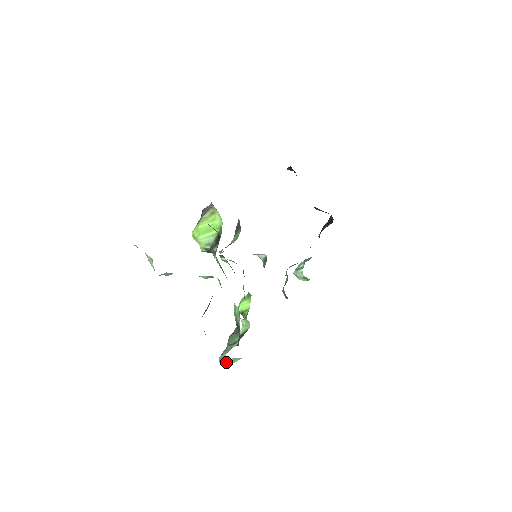
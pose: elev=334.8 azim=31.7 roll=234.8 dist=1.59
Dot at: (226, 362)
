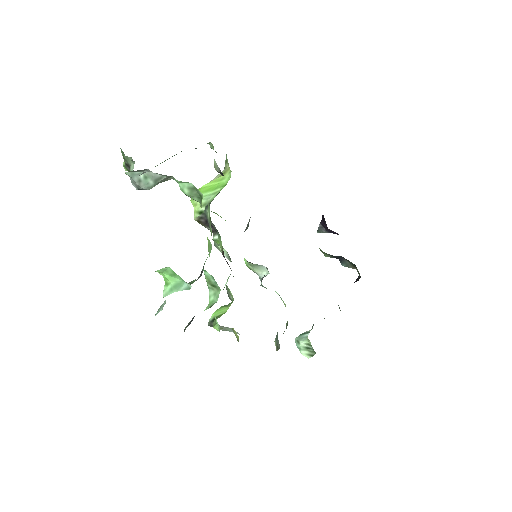
Dot at: (166, 289)
